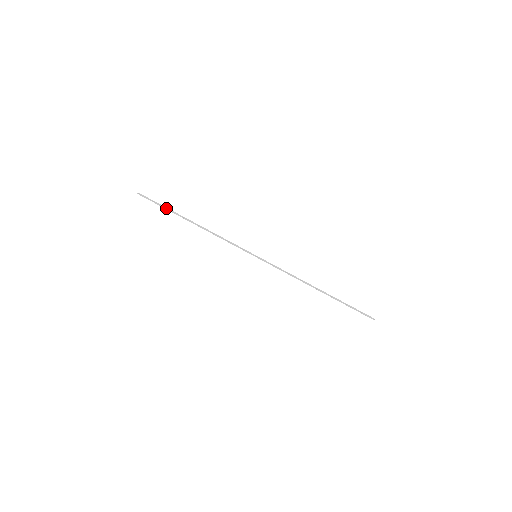
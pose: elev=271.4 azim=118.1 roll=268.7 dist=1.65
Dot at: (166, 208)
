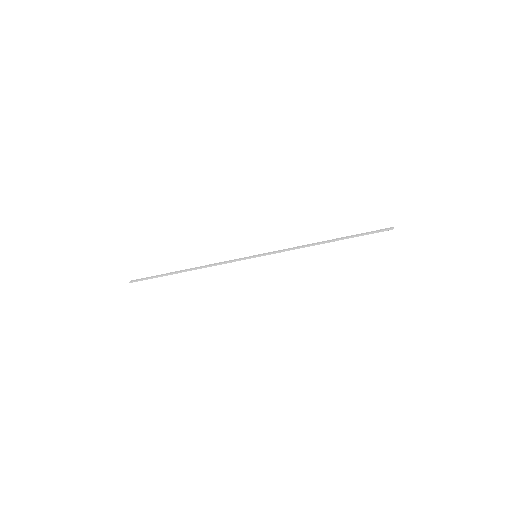
Dot at: (159, 276)
